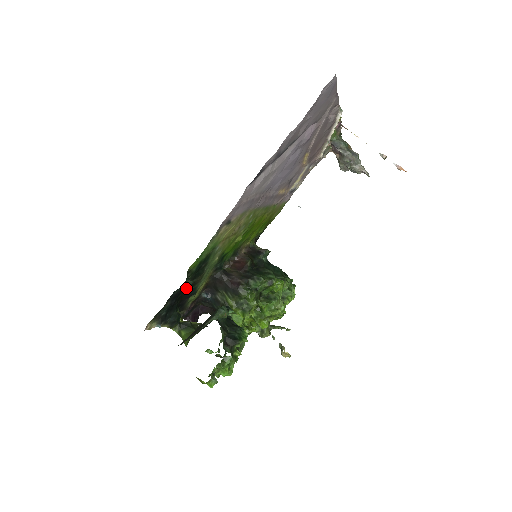
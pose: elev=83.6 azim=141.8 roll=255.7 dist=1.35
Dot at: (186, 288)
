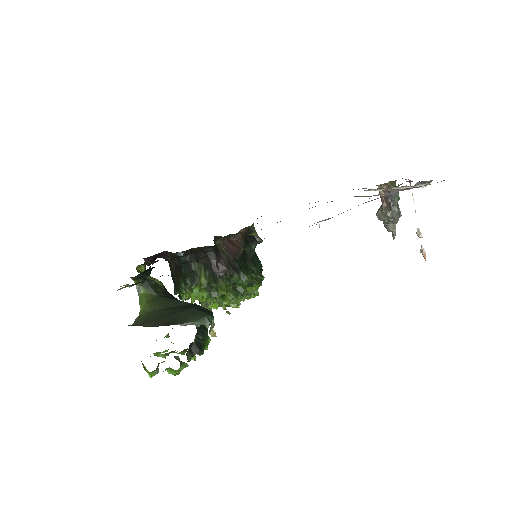
Dot at: occluded
